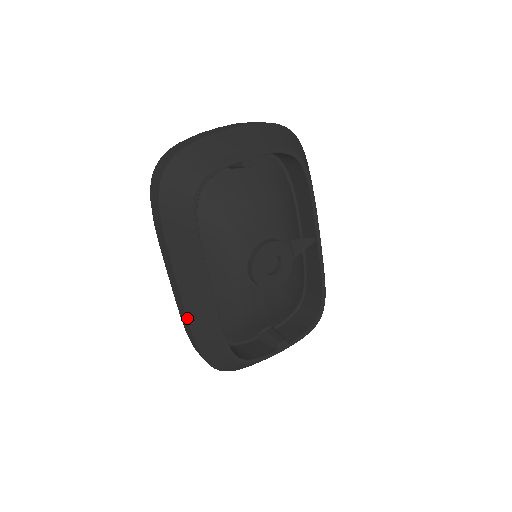
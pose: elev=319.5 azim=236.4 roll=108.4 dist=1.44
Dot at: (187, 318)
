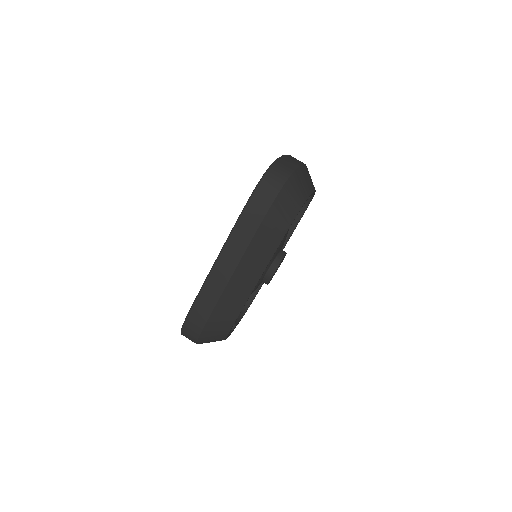
Dot at: (220, 297)
